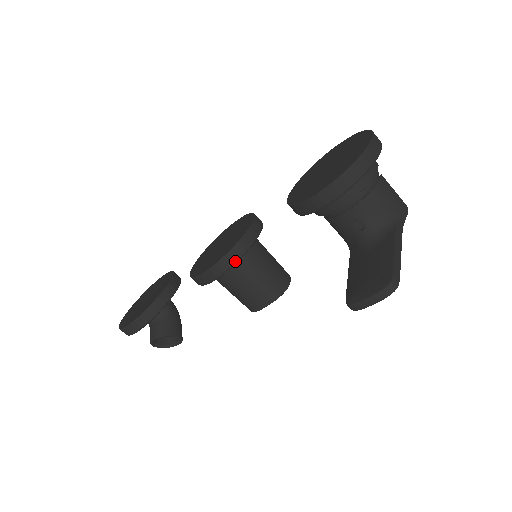
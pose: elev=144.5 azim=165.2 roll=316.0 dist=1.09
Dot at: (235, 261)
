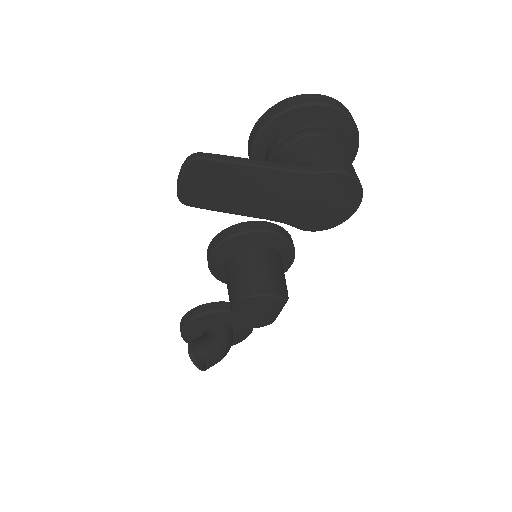
Dot at: (224, 238)
